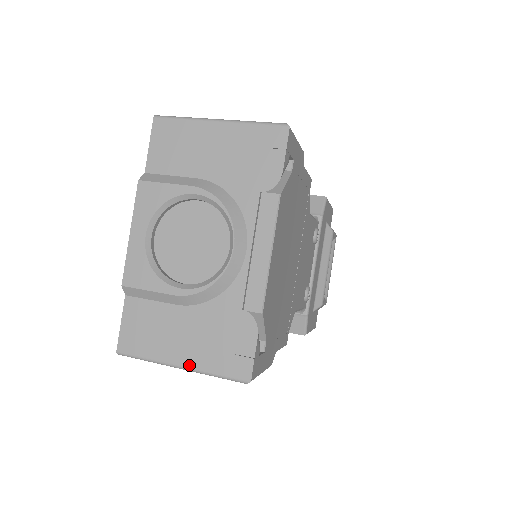
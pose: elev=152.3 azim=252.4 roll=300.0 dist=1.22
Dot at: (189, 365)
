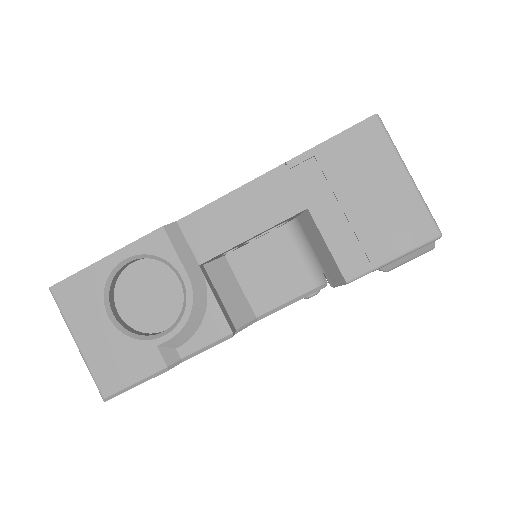
Dot at: occluded
